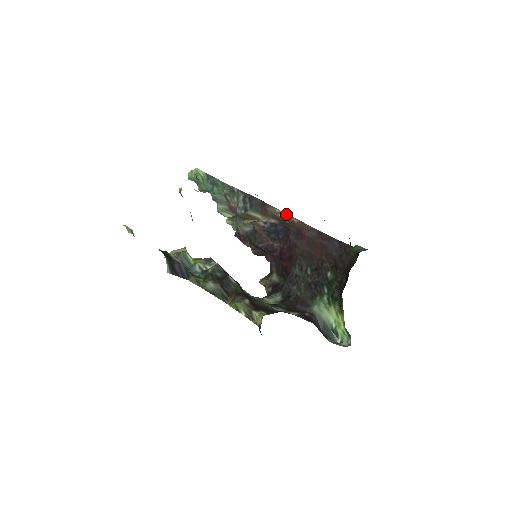
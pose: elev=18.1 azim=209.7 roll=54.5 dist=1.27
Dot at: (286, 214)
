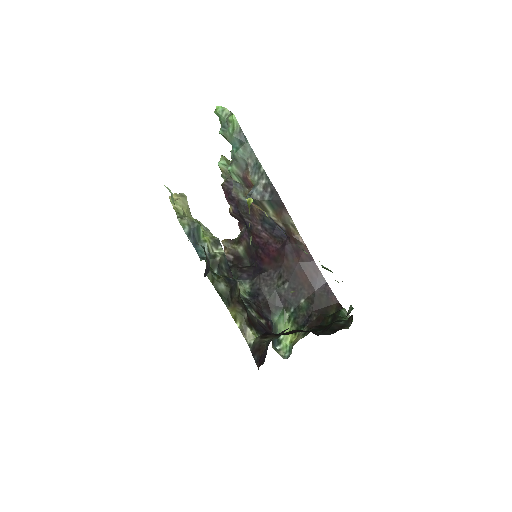
Dot at: (296, 229)
